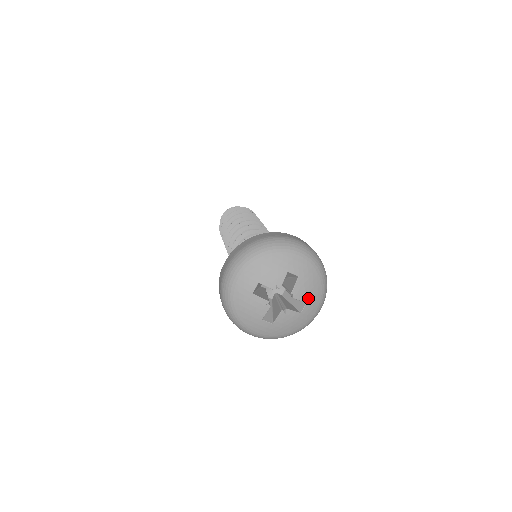
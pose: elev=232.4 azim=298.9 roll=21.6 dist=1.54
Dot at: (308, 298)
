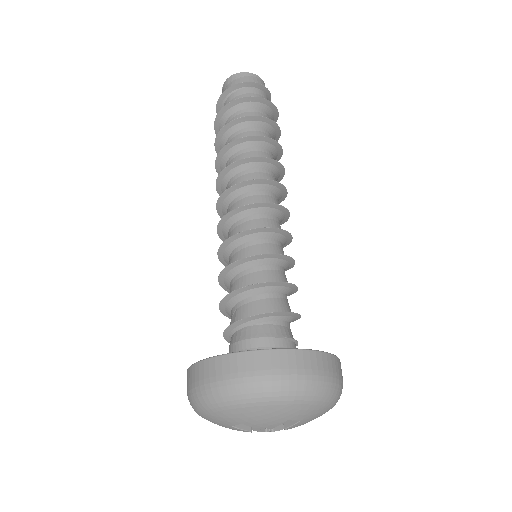
Dot at: occluded
